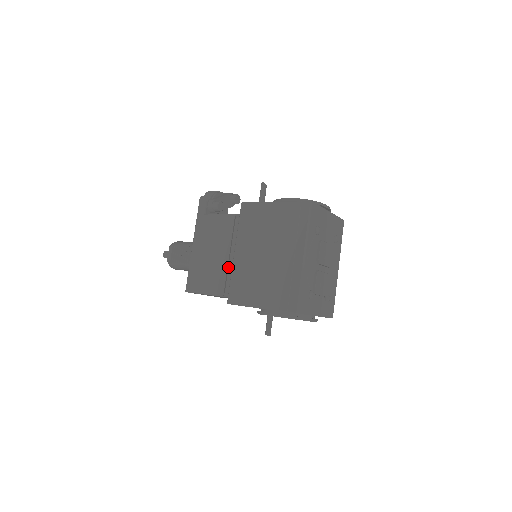
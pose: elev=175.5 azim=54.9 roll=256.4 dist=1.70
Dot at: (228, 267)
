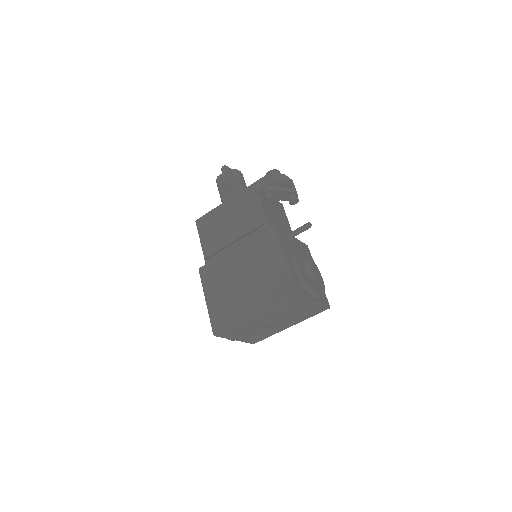
Dot at: (222, 250)
